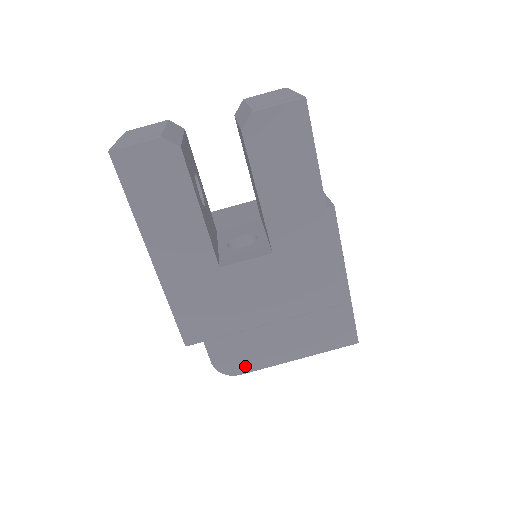
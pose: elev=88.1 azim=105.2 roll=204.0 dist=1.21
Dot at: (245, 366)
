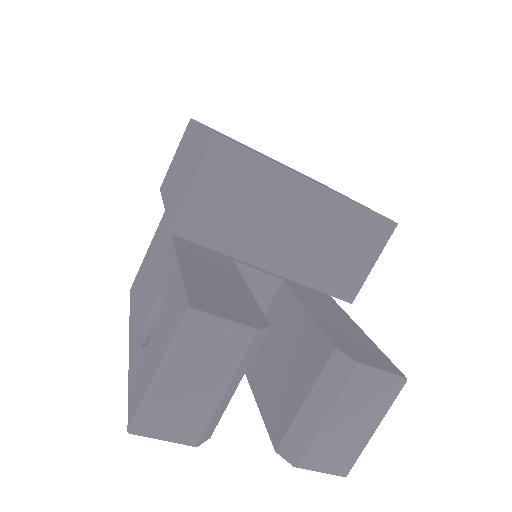
Dot at: occluded
